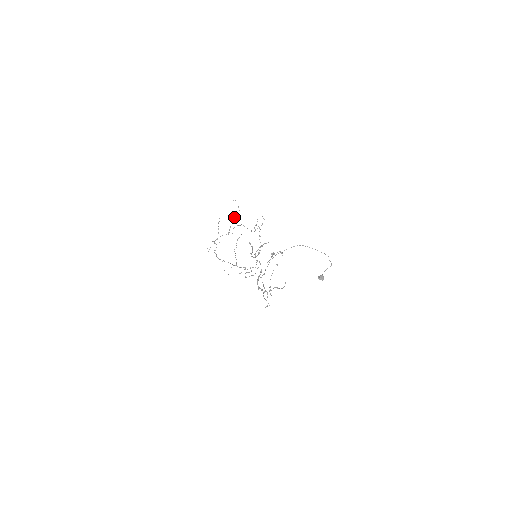
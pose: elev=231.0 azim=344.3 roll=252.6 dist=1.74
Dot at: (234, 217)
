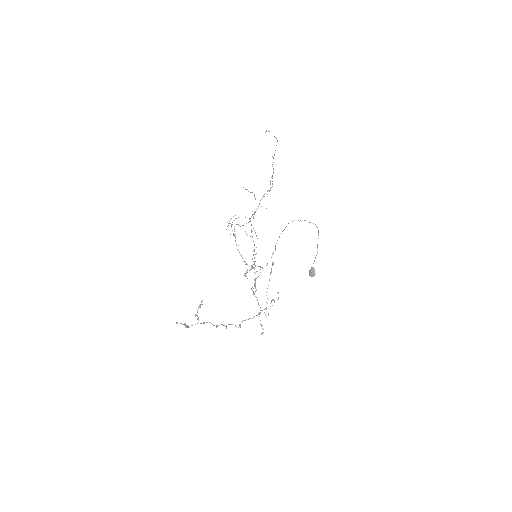
Dot at: occluded
